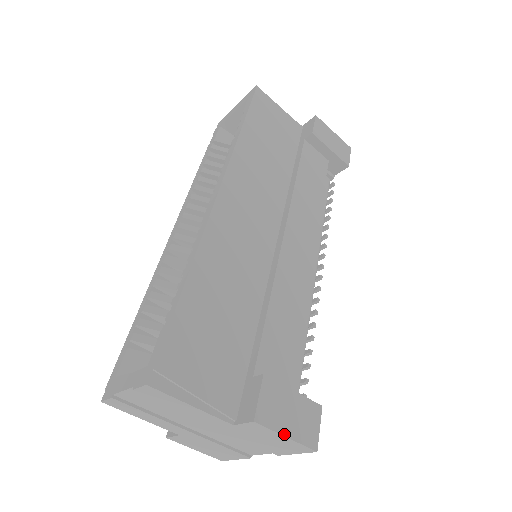
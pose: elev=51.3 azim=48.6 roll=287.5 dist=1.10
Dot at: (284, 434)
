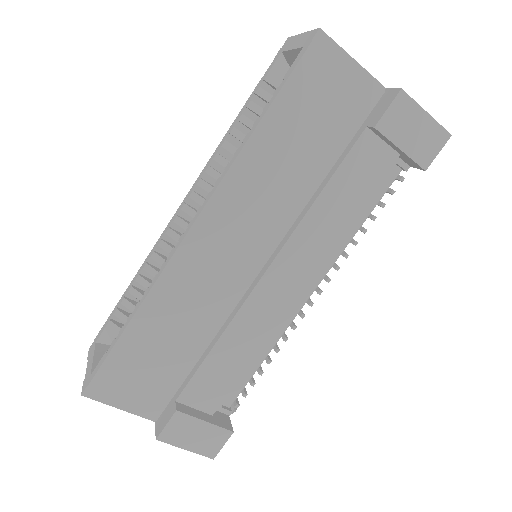
Dot at: (183, 448)
